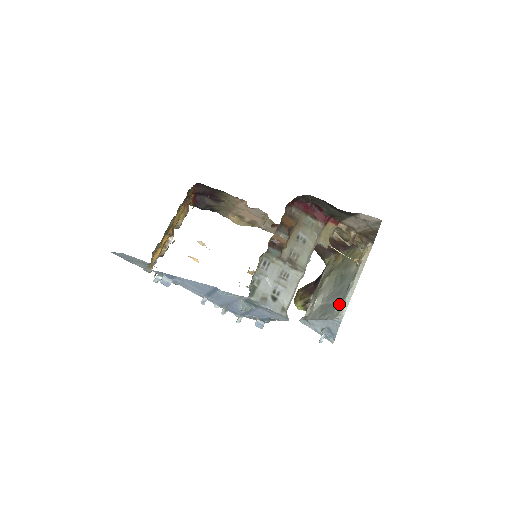
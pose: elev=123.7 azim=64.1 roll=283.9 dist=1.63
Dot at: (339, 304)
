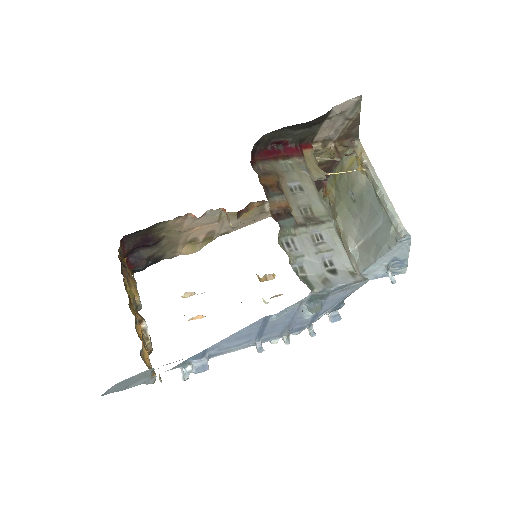
Dot at: (386, 224)
